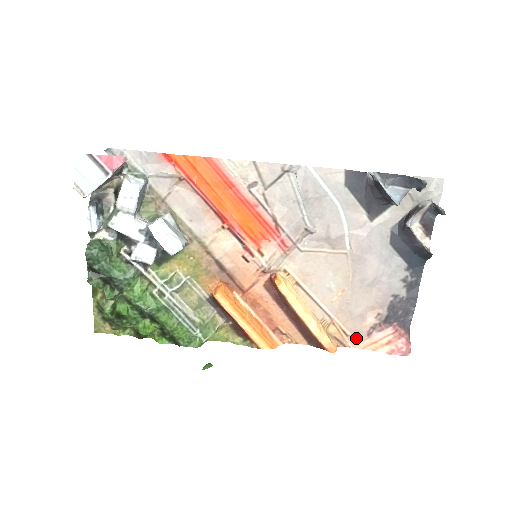
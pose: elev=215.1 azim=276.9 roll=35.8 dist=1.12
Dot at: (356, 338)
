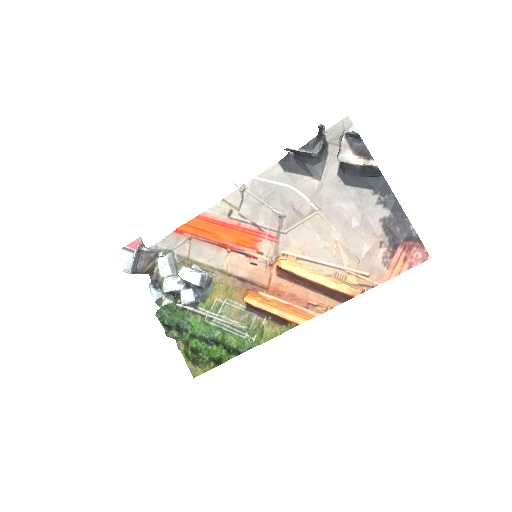
Dot at: (376, 274)
